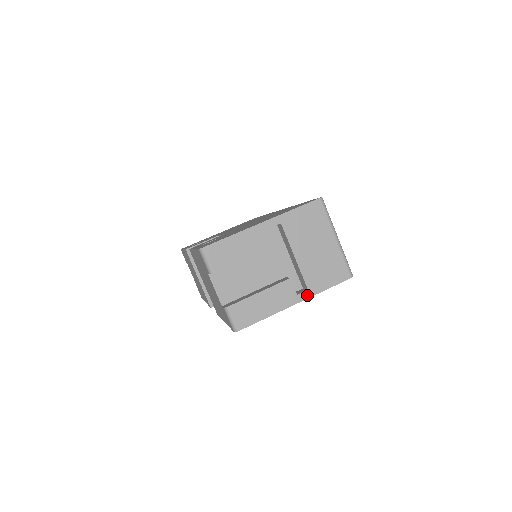
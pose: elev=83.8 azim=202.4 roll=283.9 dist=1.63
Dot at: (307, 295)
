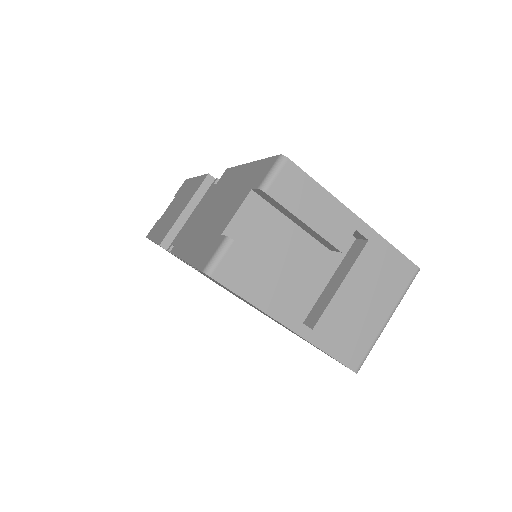
Dot at: (306, 333)
